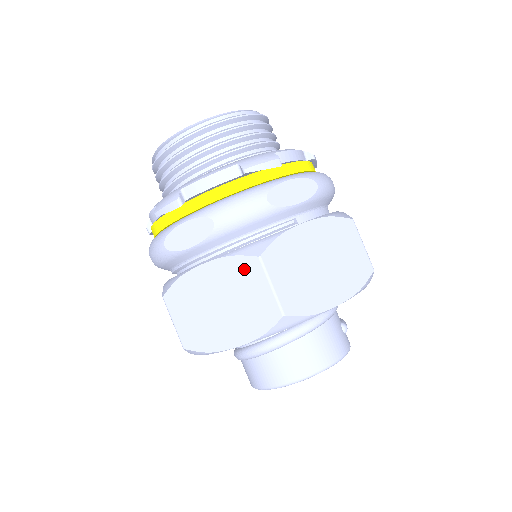
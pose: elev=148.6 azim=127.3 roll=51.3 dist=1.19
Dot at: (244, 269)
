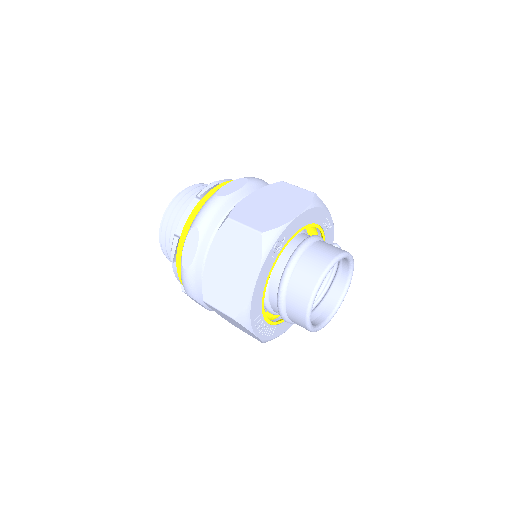
Dot at: (226, 233)
